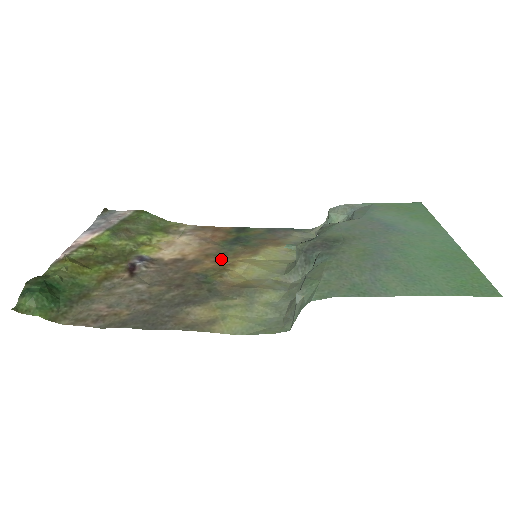
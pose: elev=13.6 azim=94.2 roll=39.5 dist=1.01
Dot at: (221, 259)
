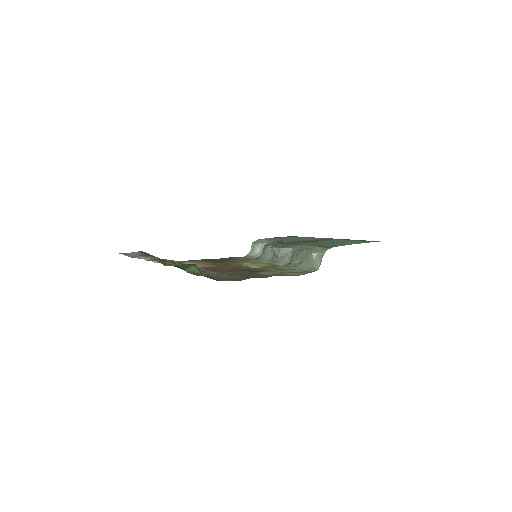
Dot at: (229, 265)
